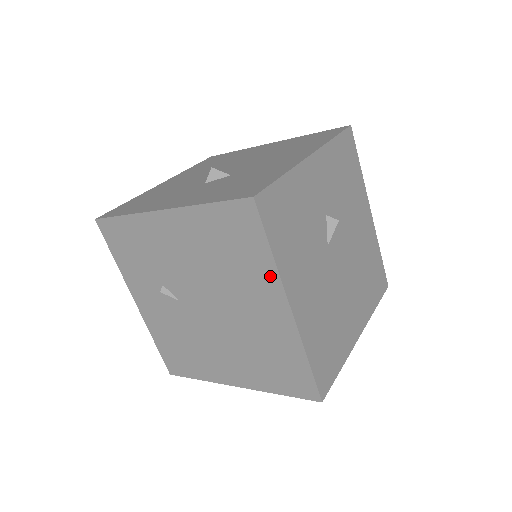
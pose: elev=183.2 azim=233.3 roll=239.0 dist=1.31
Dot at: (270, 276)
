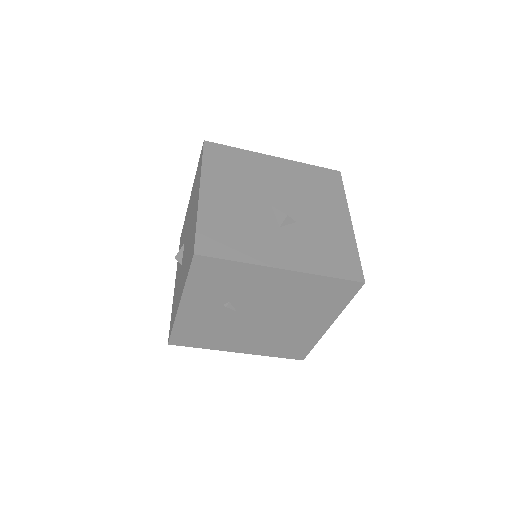
Dot at: (334, 313)
